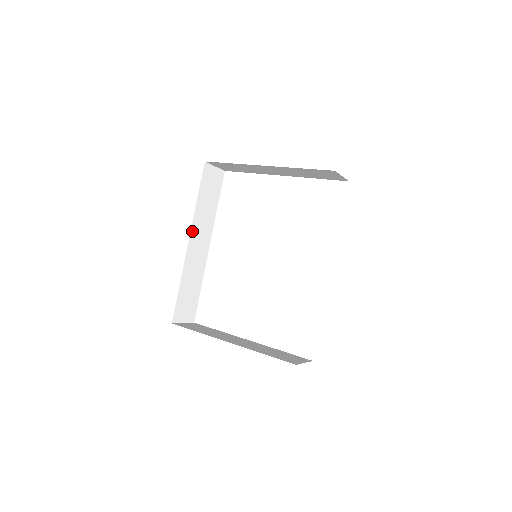
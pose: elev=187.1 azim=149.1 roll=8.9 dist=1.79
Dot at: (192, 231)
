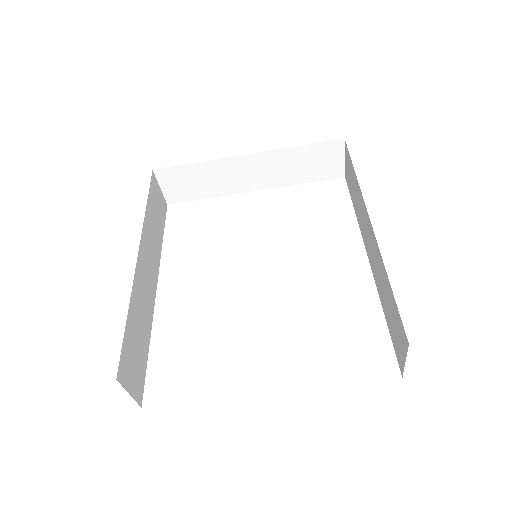
Dot at: (141, 242)
